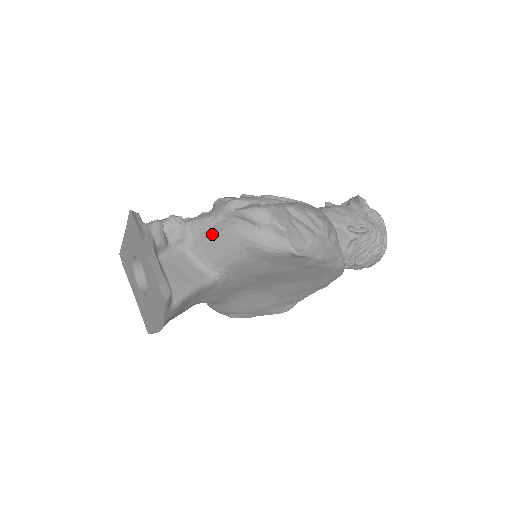
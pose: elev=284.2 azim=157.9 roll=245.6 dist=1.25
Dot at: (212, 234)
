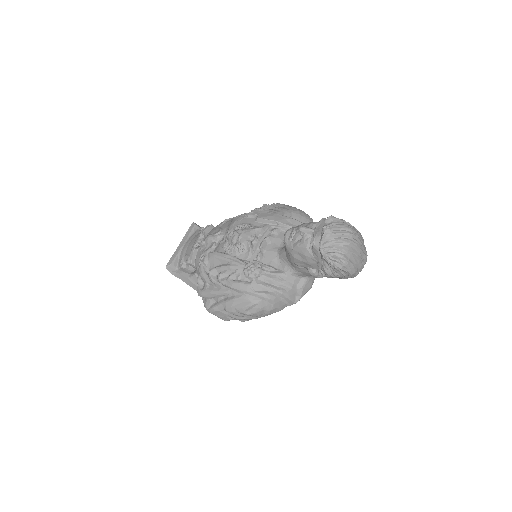
Dot at: occluded
